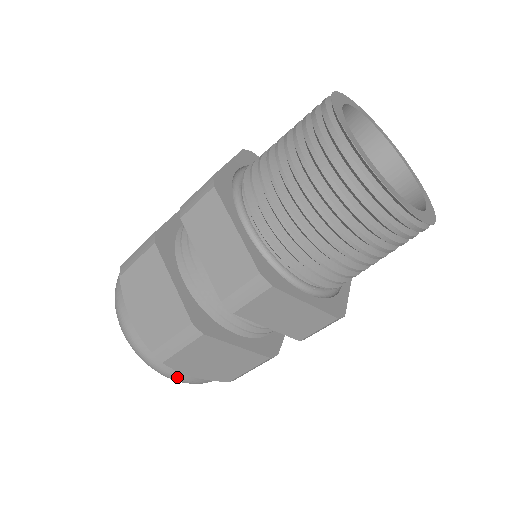
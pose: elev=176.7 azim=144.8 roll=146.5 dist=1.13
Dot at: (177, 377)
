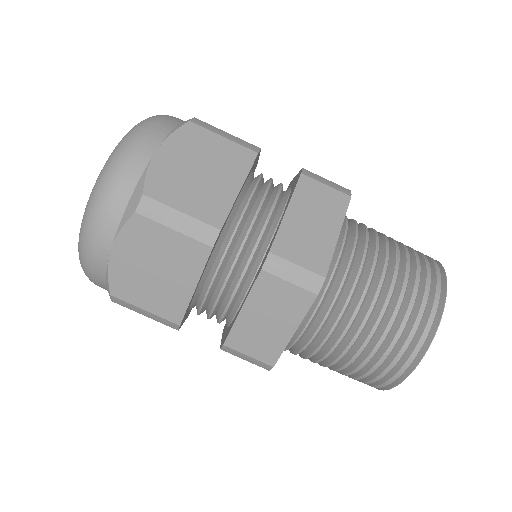
Dot at: occluded
